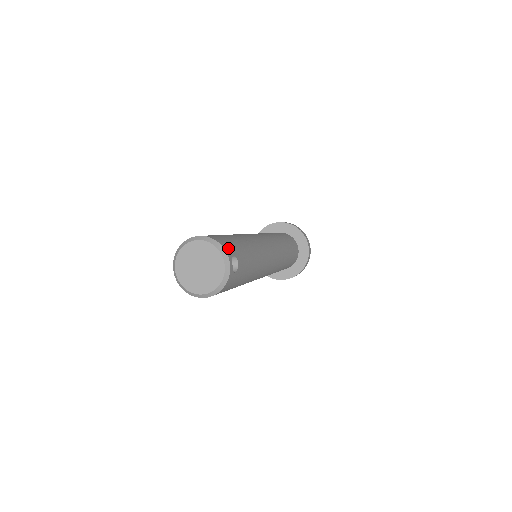
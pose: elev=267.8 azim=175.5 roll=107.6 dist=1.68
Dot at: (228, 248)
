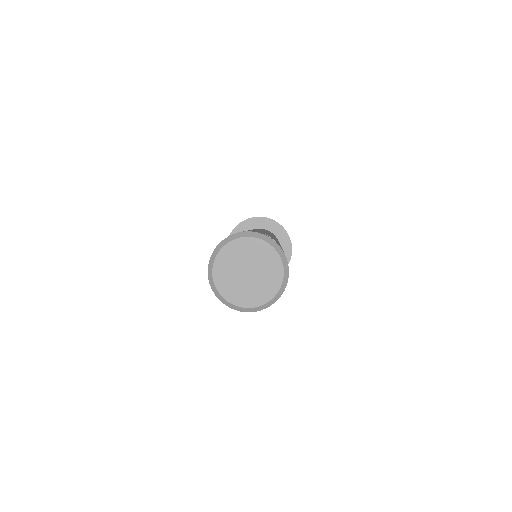
Dot at: occluded
